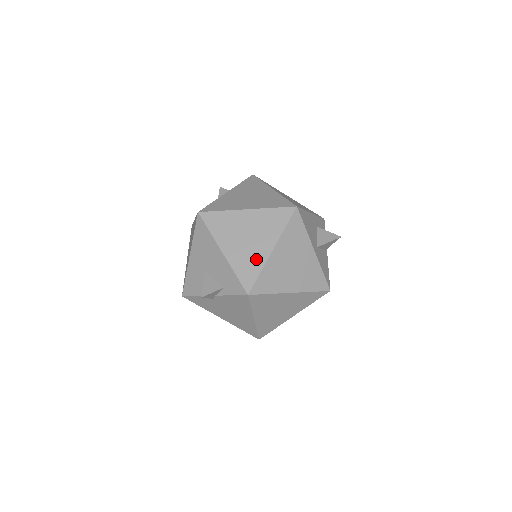
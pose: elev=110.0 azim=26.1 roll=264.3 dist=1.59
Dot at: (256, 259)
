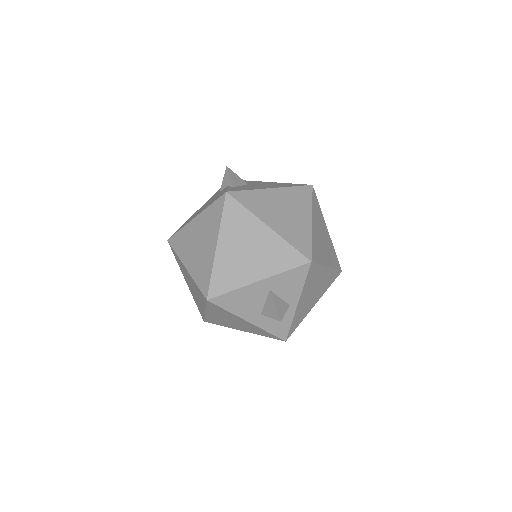
Dot at: (200, 307)
